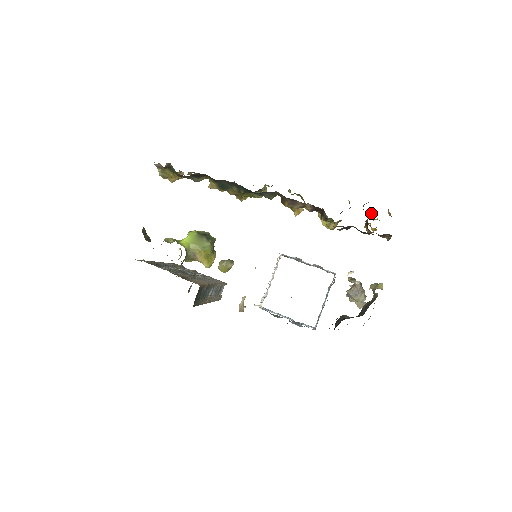
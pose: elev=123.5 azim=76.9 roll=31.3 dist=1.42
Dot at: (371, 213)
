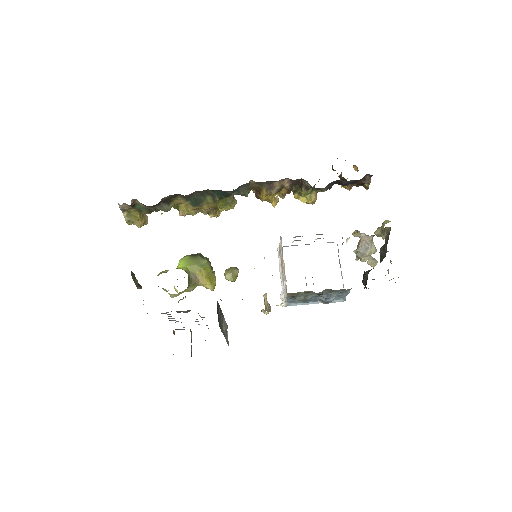
Dot at: (341, 173)
